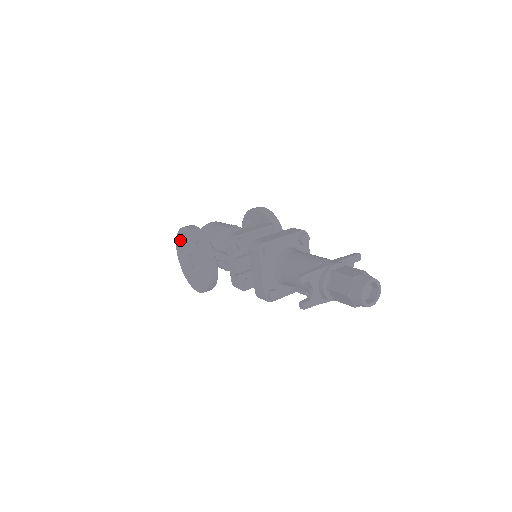
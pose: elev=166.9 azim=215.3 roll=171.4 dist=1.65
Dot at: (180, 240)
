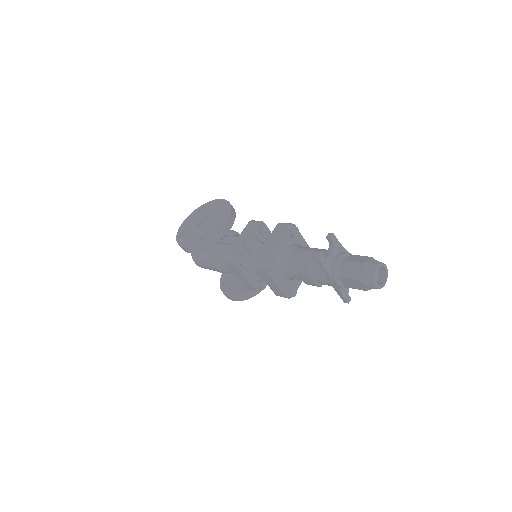
Dot at: (200, 210)
